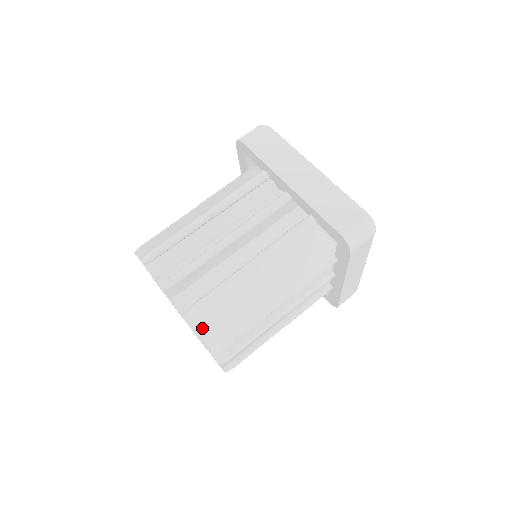
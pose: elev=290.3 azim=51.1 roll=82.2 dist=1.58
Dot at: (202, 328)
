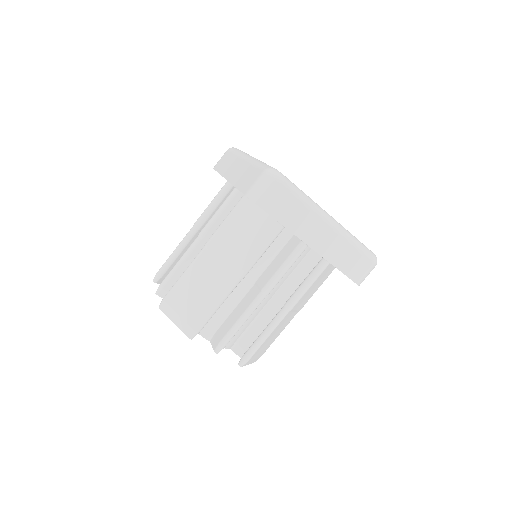
Dot at: (174, 314)
